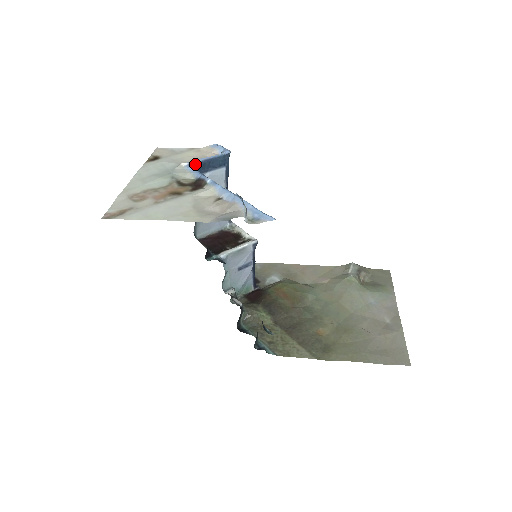
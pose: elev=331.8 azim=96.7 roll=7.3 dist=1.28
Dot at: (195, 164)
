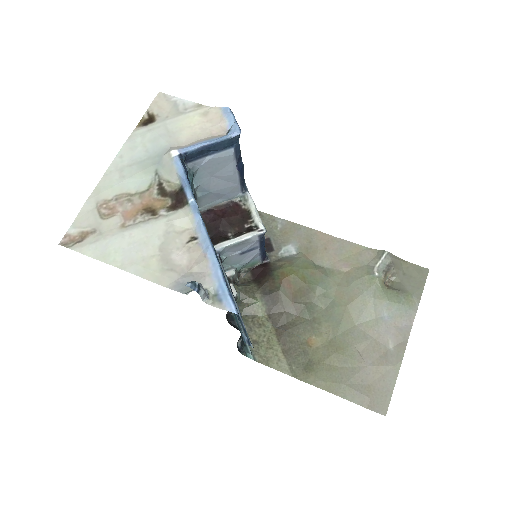
Dot at: (188, 153)
